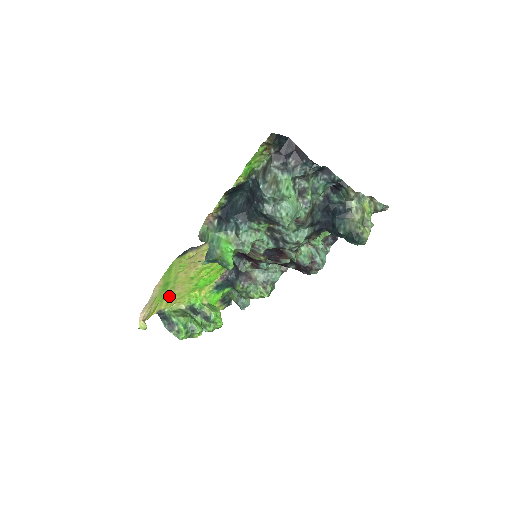
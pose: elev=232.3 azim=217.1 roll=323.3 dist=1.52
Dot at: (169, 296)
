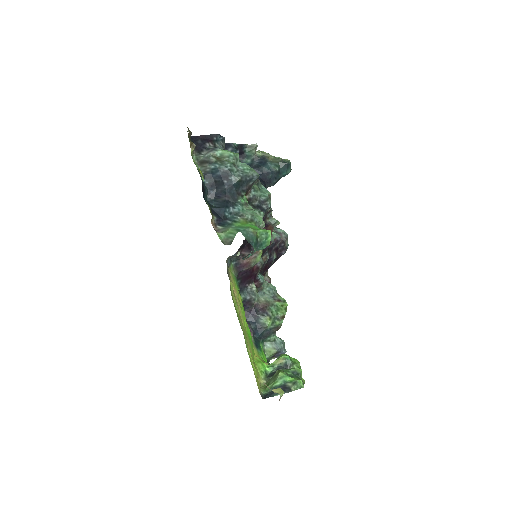
Dot at: occluded
